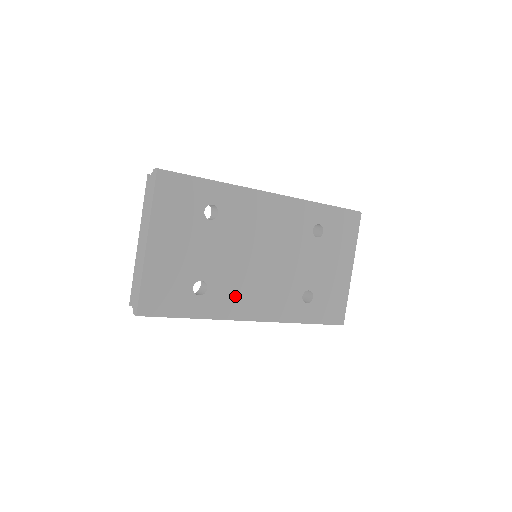
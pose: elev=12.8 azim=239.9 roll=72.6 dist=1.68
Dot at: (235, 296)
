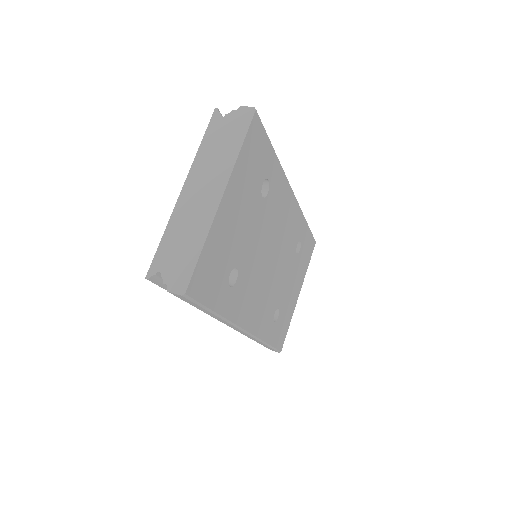
Dot at: (247, 297)
